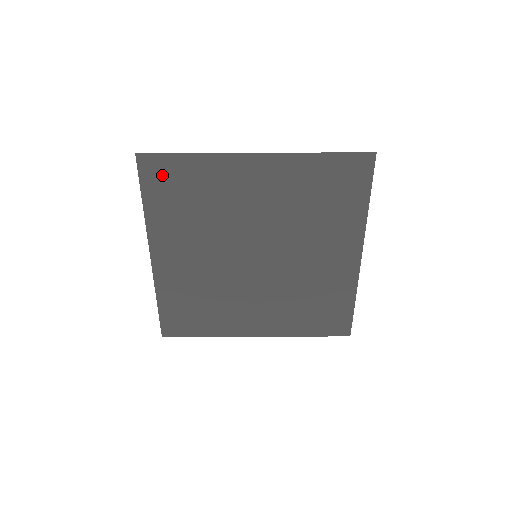
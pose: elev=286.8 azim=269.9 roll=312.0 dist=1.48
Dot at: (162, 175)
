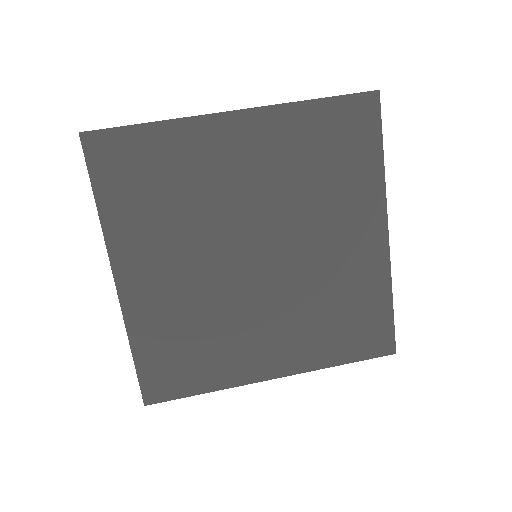
Dot at: (118, 159)
